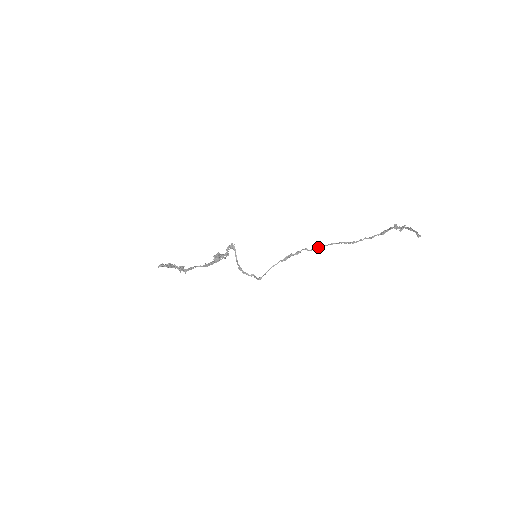
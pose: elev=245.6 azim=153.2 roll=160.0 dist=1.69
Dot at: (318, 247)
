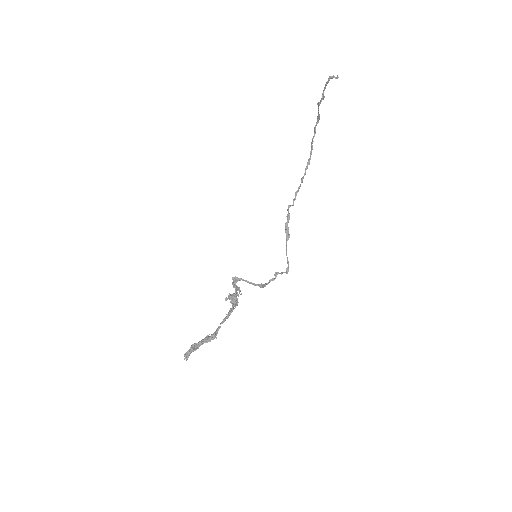
Dot at: (295, 193)
